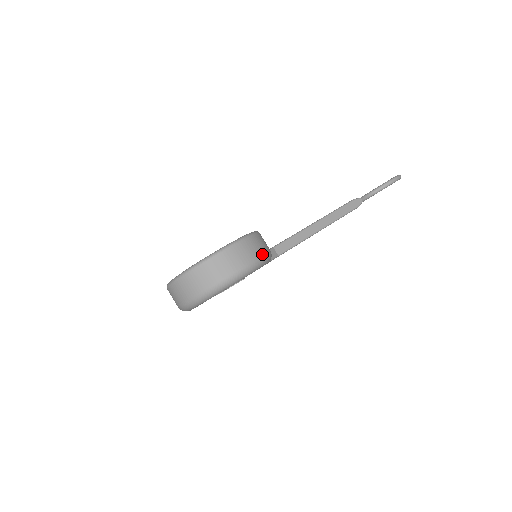
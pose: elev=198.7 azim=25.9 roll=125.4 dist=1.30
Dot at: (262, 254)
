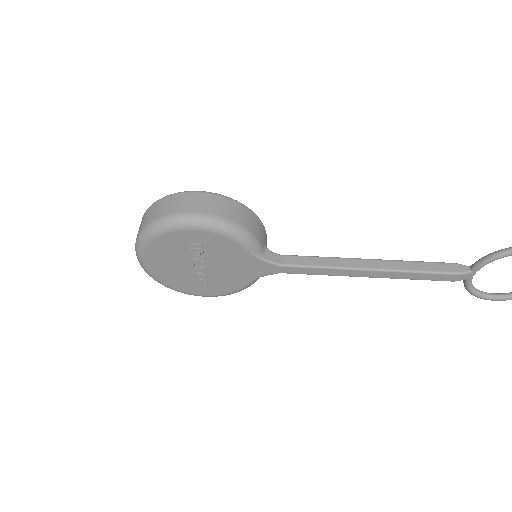
Dot at: (225, 217)
